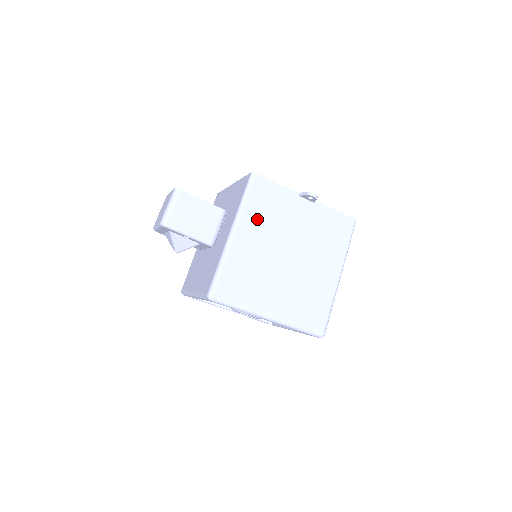
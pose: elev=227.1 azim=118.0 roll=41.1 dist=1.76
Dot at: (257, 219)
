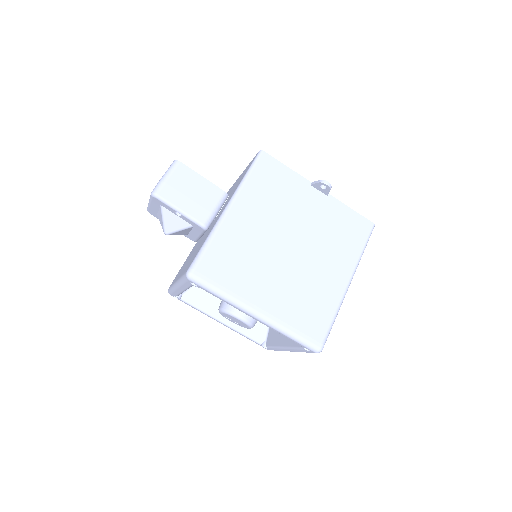
Dot at: (259, 200)
